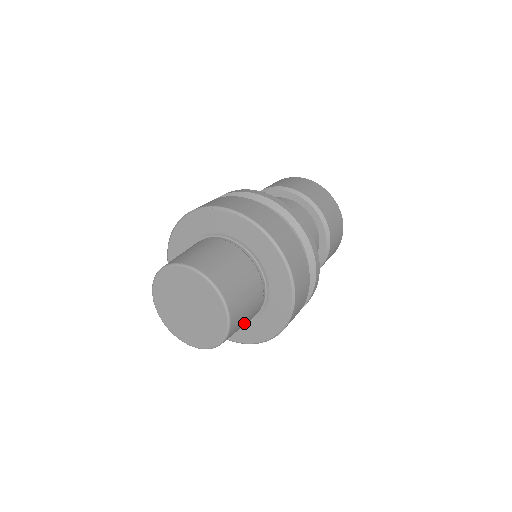
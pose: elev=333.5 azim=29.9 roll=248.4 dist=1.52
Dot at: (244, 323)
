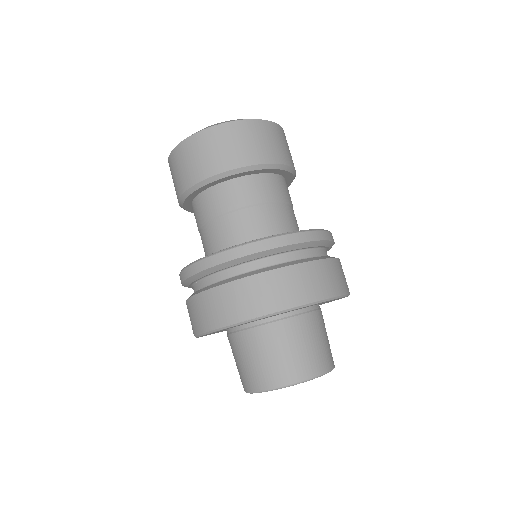
Dot at: occluded
